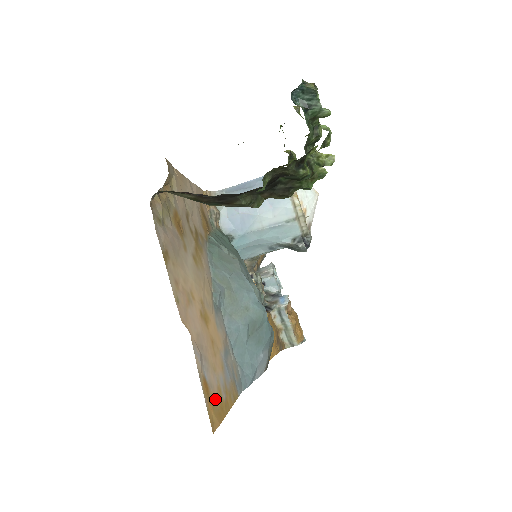
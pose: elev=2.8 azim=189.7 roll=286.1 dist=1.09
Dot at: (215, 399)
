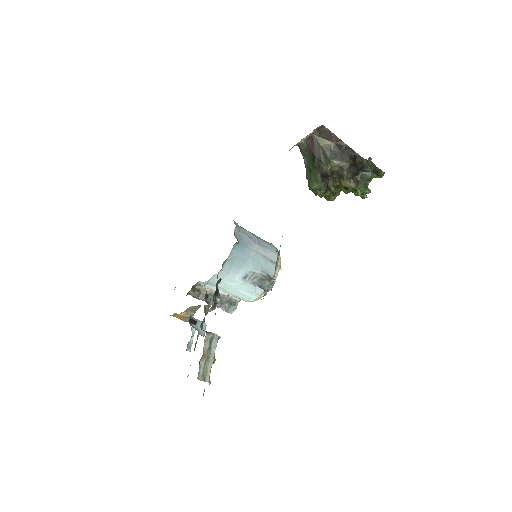
Dot at: occluded
